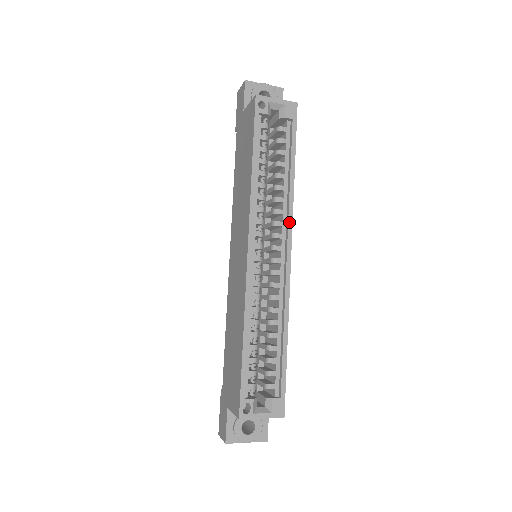
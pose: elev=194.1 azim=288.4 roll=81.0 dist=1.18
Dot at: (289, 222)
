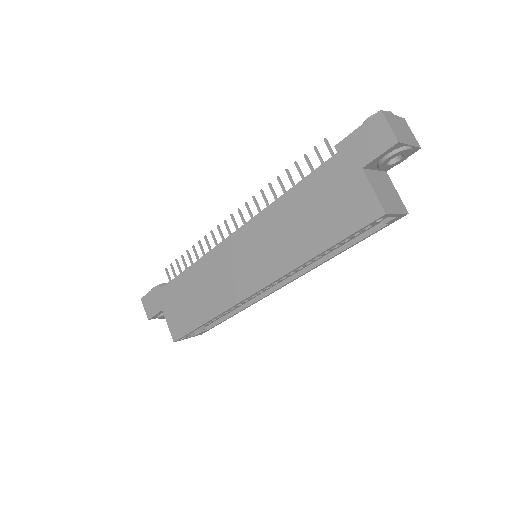
Dot at: (304, 274)
